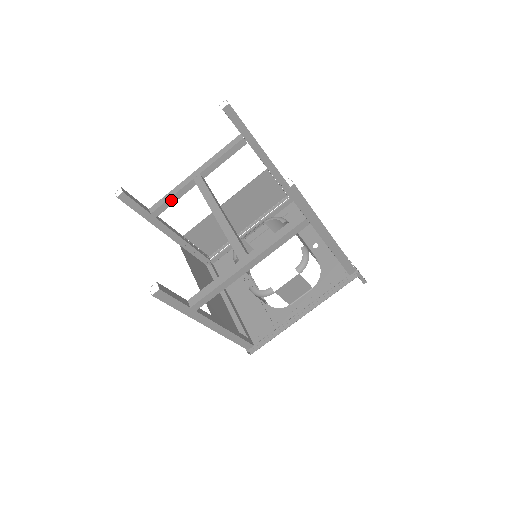
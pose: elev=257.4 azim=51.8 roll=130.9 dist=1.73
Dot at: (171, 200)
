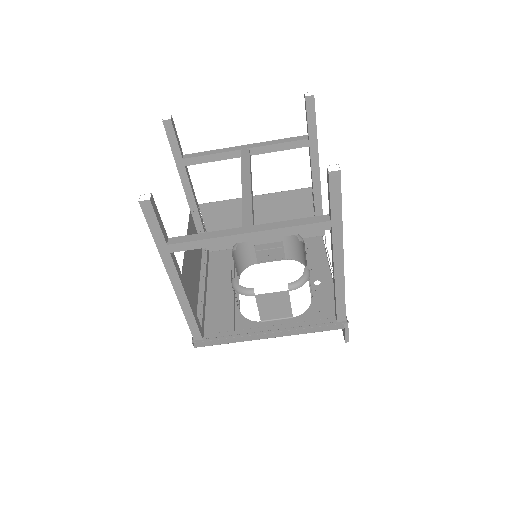
Dot at: (209, 157)
